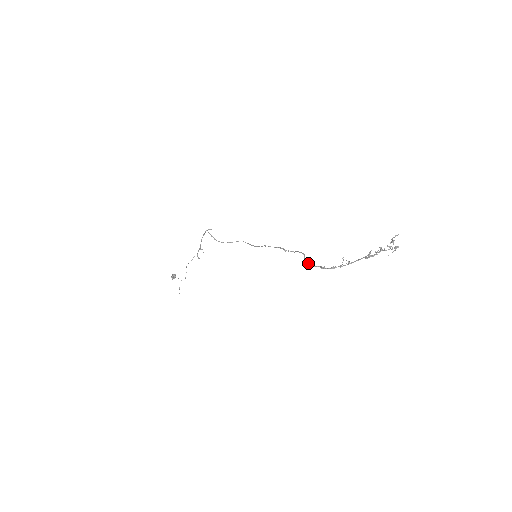
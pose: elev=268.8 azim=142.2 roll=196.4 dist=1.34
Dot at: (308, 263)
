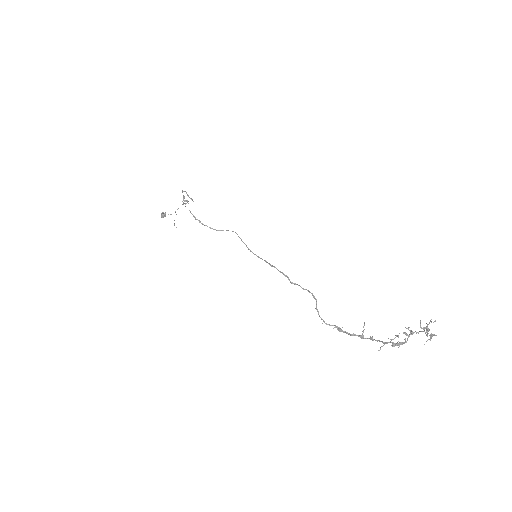
Dot at: (321, 319)
